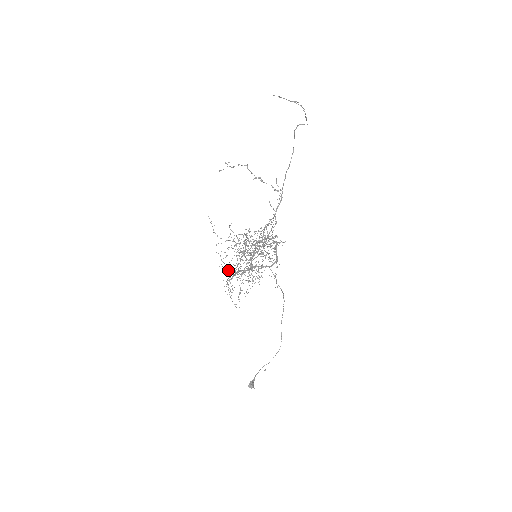
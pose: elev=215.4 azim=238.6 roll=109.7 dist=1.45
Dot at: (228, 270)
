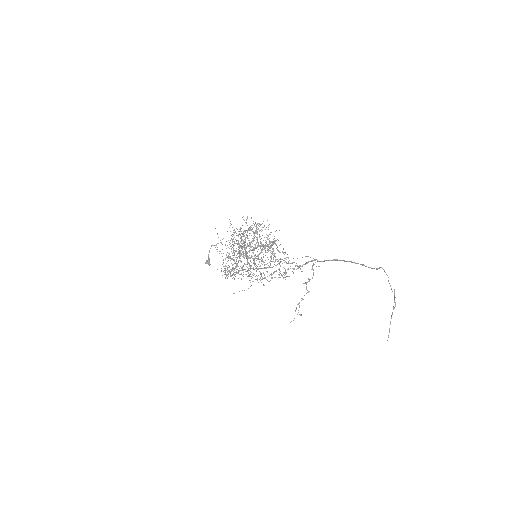
Dot at: occluded
